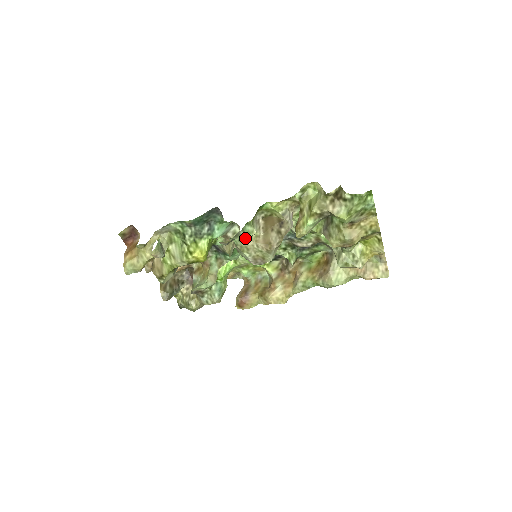
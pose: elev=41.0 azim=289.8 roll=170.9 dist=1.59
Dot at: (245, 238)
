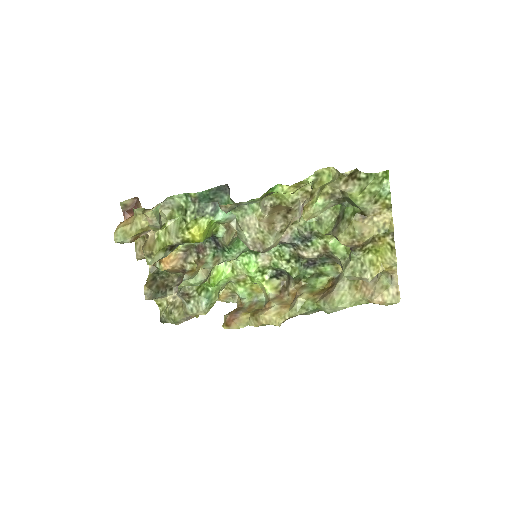
Dot at: (248, 214)
